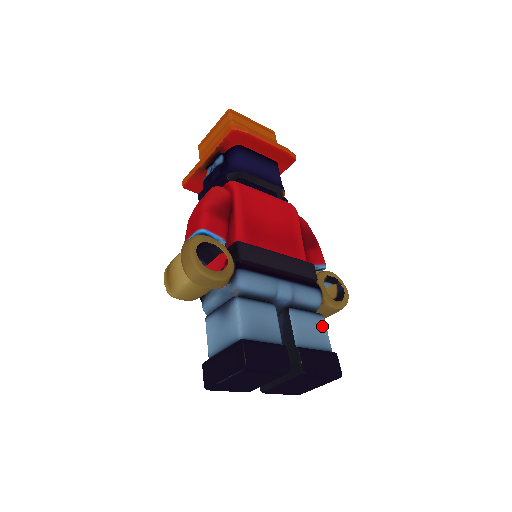
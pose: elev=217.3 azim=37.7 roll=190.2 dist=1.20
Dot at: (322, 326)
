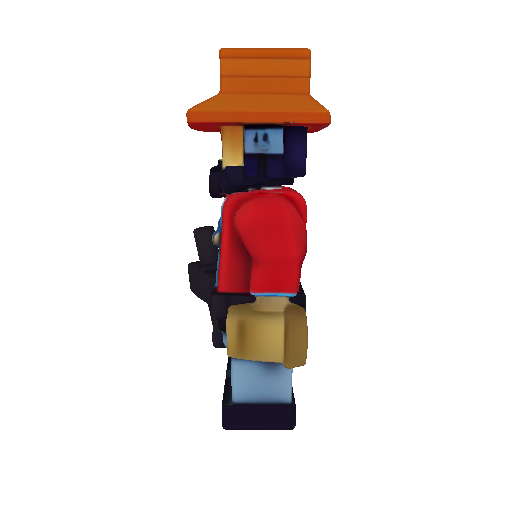
Dot at: occluded
